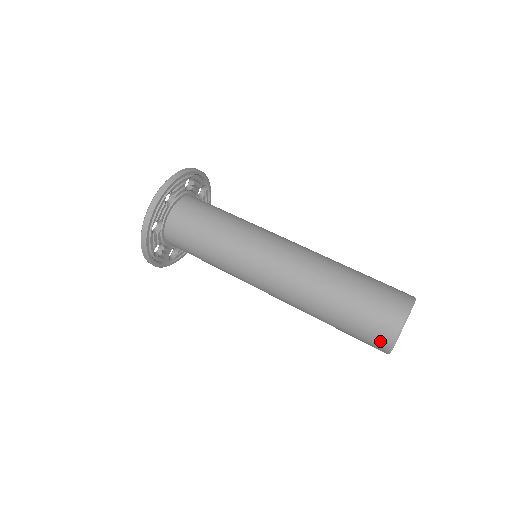
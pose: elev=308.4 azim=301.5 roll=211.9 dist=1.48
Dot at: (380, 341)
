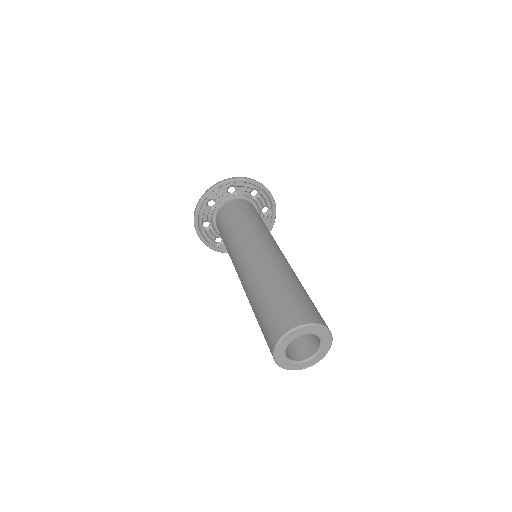
Dot at: occluded
